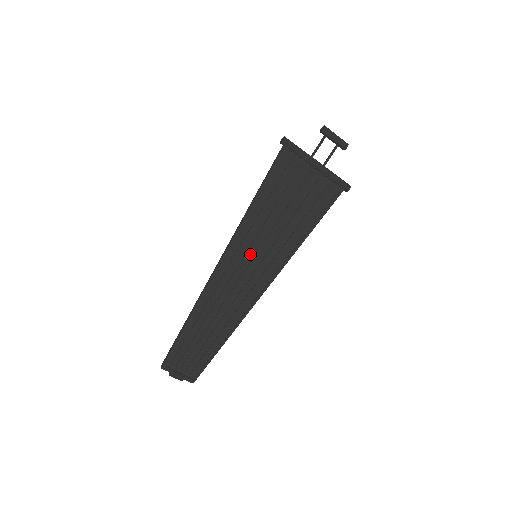
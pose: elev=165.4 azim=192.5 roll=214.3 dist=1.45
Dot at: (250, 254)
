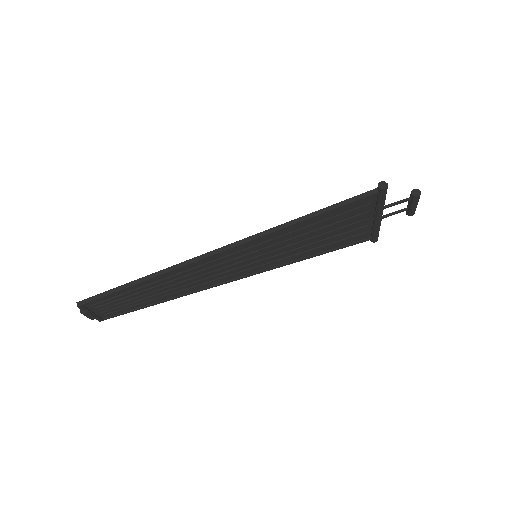
Dot at: (253, 254)
